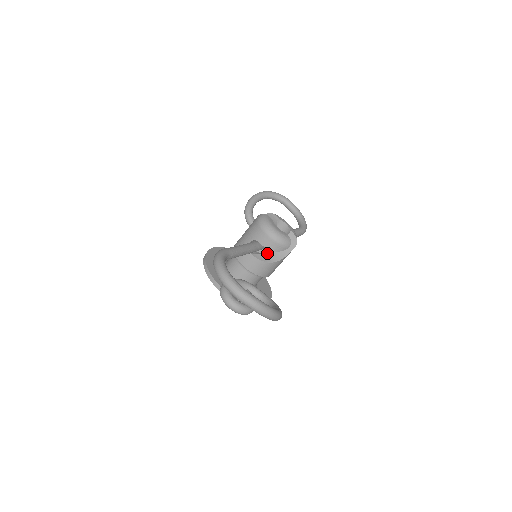
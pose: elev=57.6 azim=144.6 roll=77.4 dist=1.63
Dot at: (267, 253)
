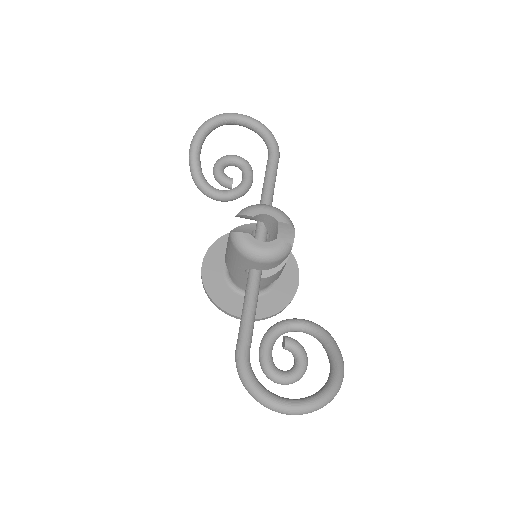
Dot at: occluded
